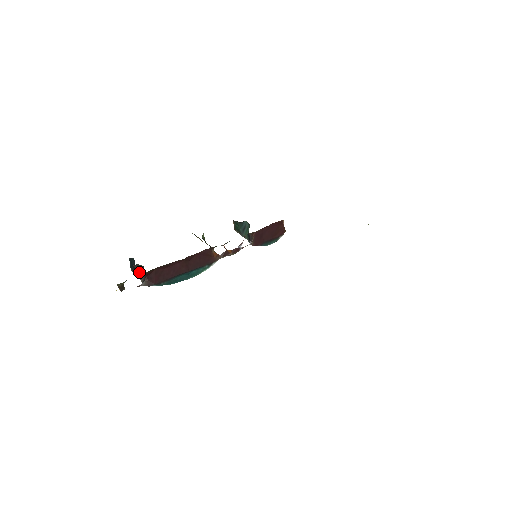
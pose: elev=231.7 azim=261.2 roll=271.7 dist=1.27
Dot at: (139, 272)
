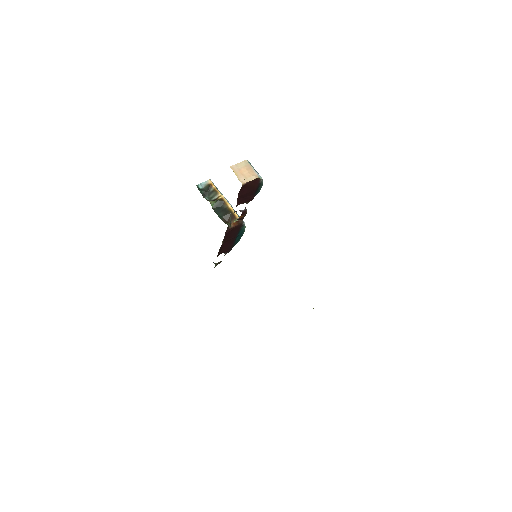
Dot at: occluded
